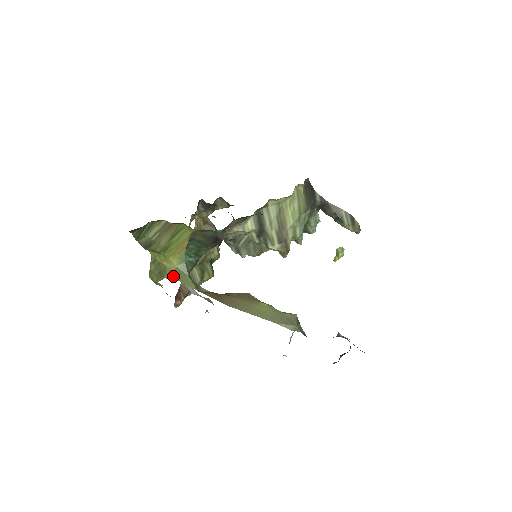
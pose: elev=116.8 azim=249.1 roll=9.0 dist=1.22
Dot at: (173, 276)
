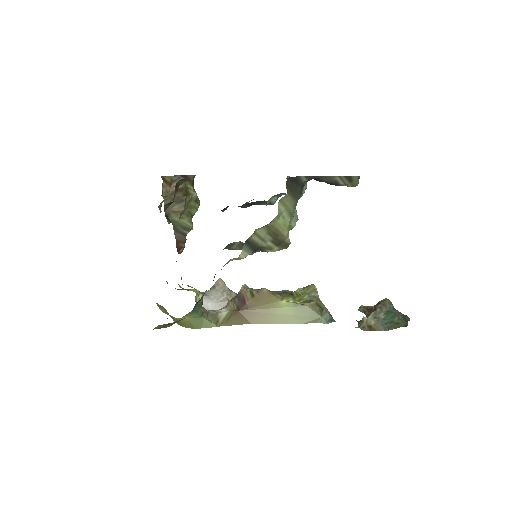
Dot at: (190, 327)
